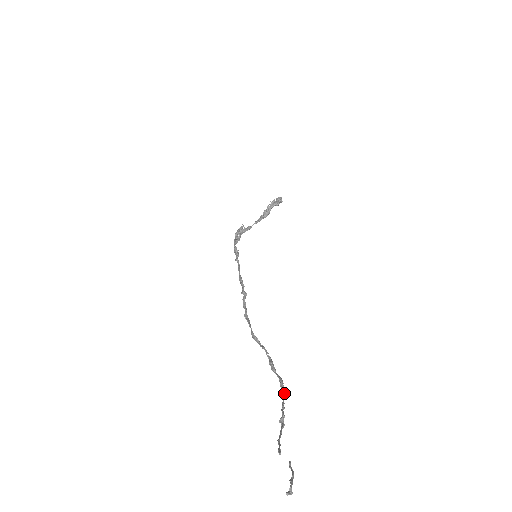
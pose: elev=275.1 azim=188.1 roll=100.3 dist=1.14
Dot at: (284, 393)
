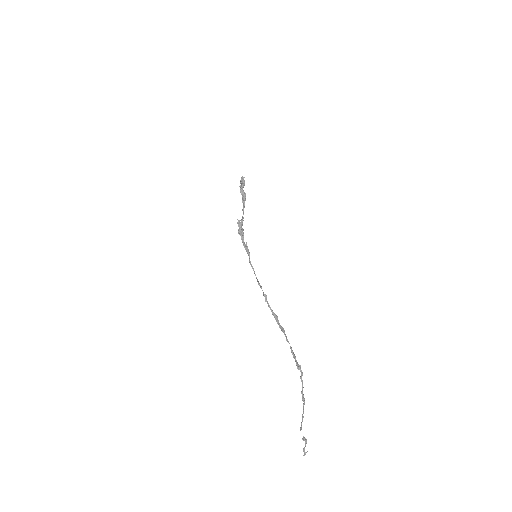
Dot at: occluded
